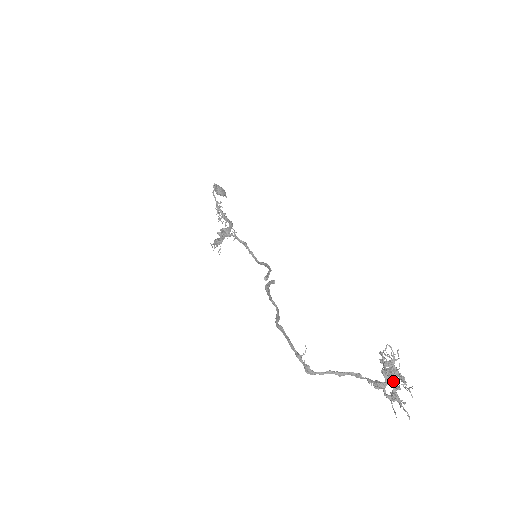
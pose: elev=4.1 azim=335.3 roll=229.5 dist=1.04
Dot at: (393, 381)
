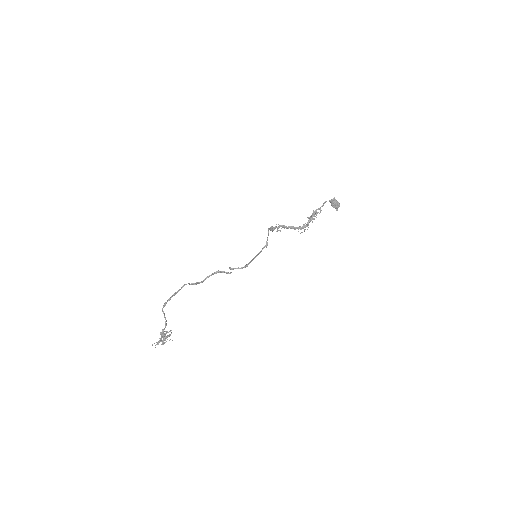
Dot at: (164, 339)
